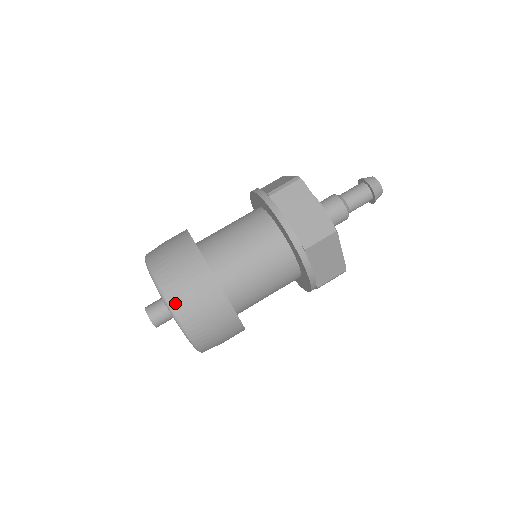
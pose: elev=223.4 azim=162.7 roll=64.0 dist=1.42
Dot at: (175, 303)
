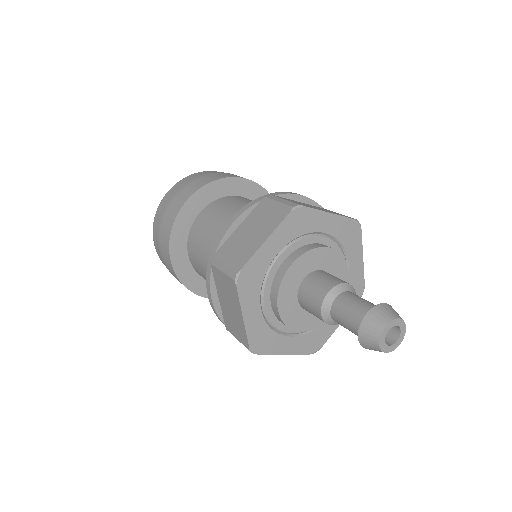
Dot at: (162, 262)
